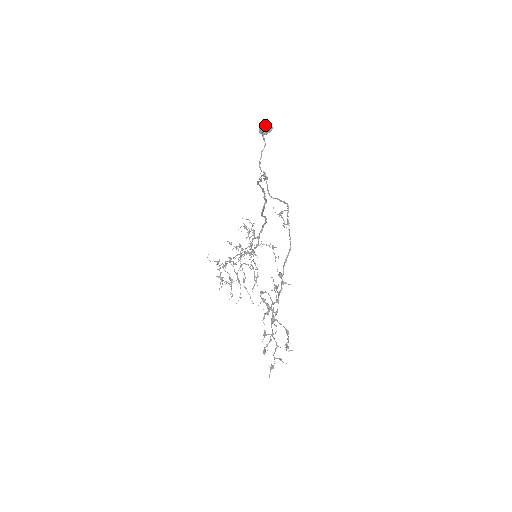
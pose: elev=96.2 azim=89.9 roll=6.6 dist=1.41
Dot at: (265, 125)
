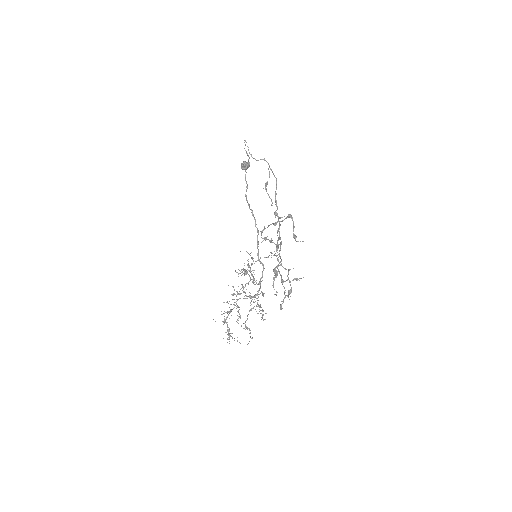
Dot at: occluded
